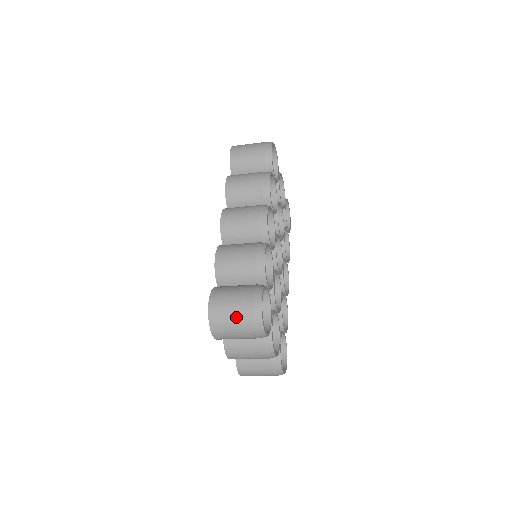
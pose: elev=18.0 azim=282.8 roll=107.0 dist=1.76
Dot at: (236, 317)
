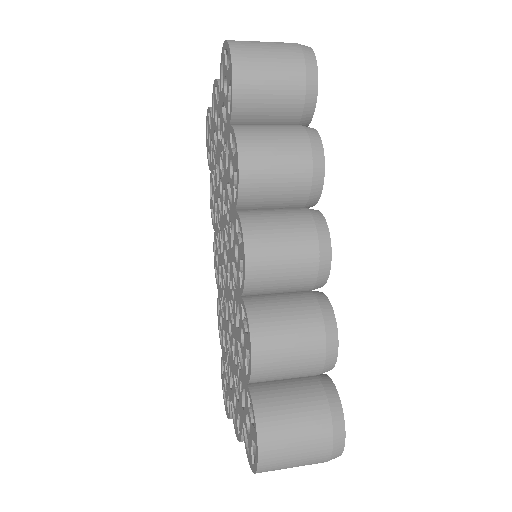
Dot at: (304, 460)
